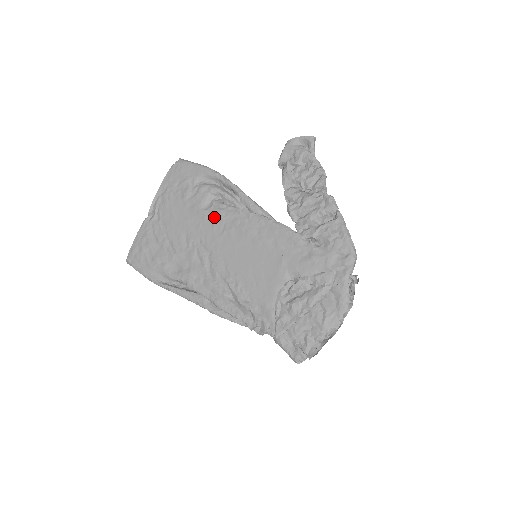
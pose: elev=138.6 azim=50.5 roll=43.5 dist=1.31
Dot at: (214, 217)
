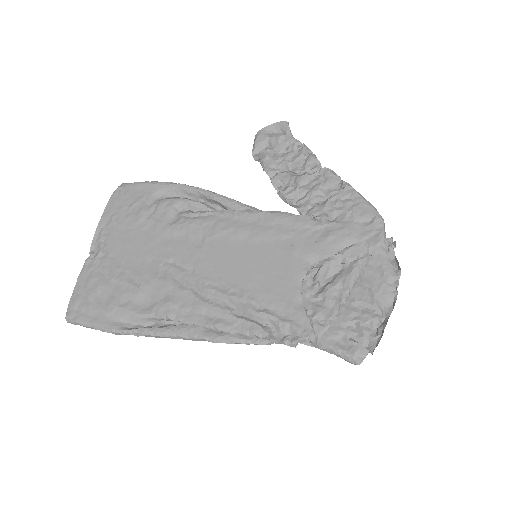
Dot at: (187, 229)
